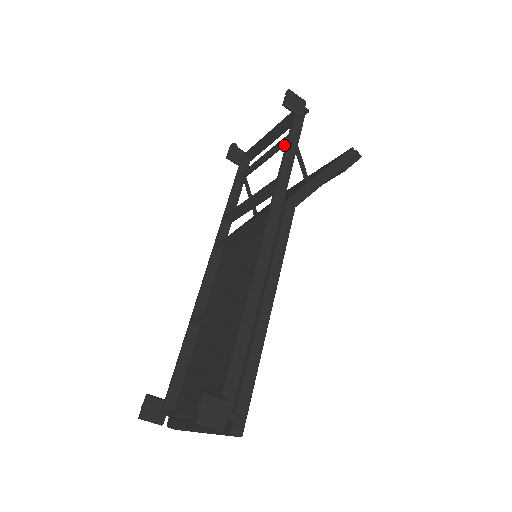
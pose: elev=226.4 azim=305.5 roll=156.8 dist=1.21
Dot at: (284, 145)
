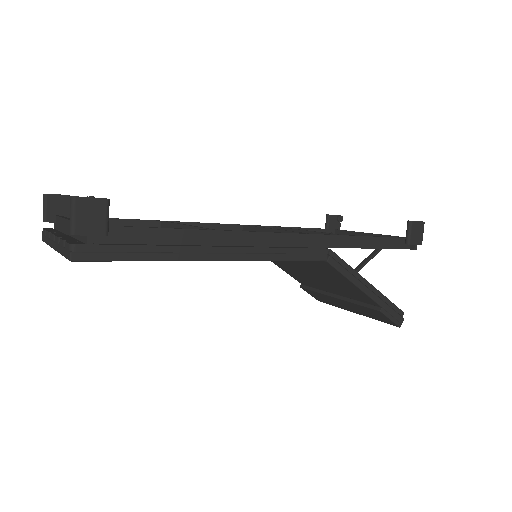
Dot at: occluded
